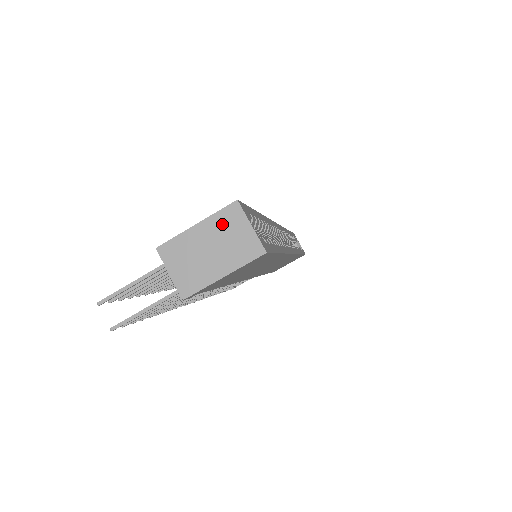
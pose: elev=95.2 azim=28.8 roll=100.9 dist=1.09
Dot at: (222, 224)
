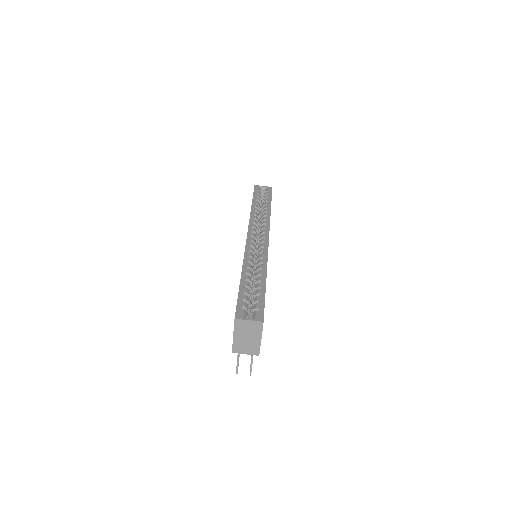
Dot at: (240, 329)
